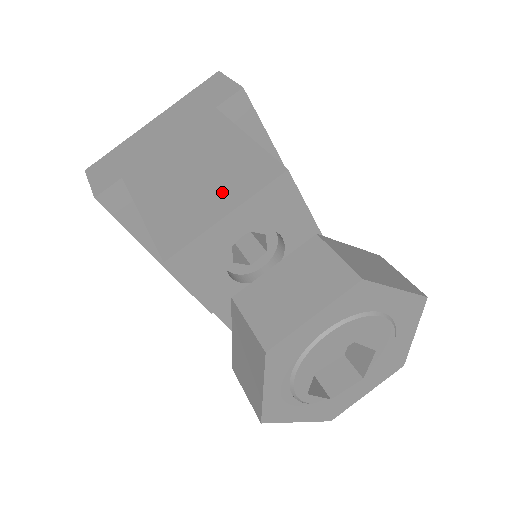
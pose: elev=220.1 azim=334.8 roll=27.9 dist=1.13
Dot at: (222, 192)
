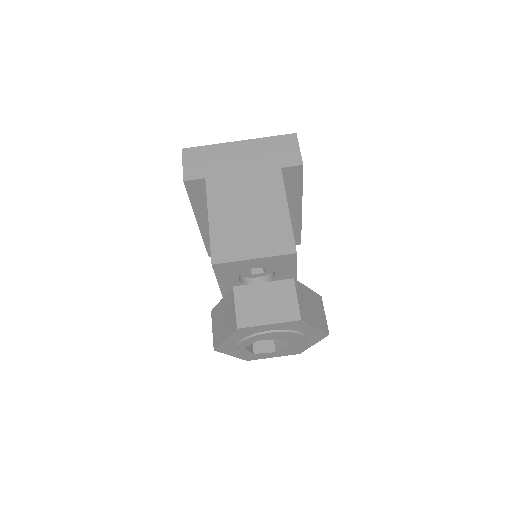
Dot at: (259, 241)
